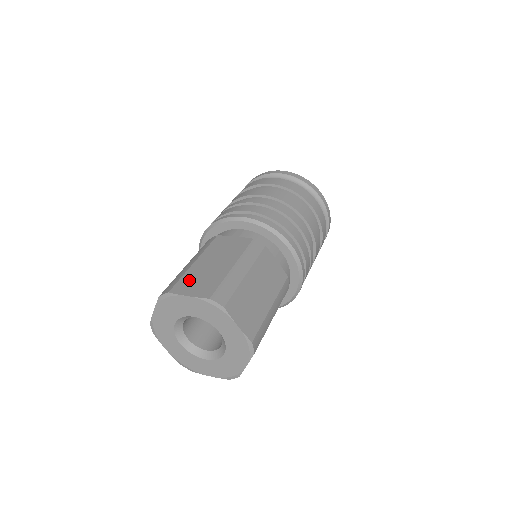
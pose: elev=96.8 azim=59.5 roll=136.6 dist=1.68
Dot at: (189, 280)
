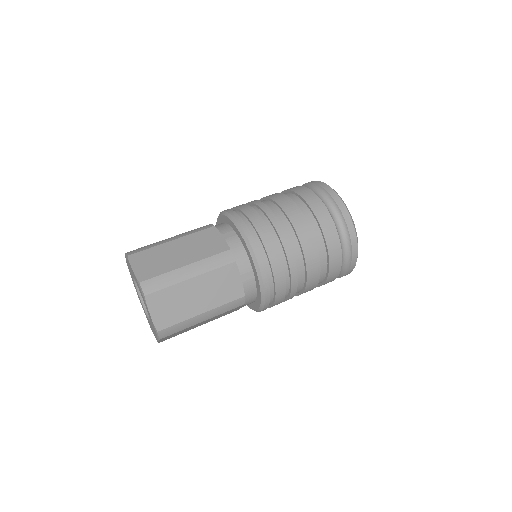
Dot at: (149, 255)
